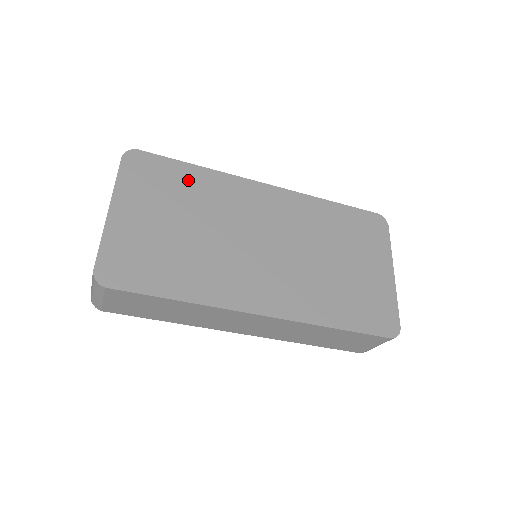
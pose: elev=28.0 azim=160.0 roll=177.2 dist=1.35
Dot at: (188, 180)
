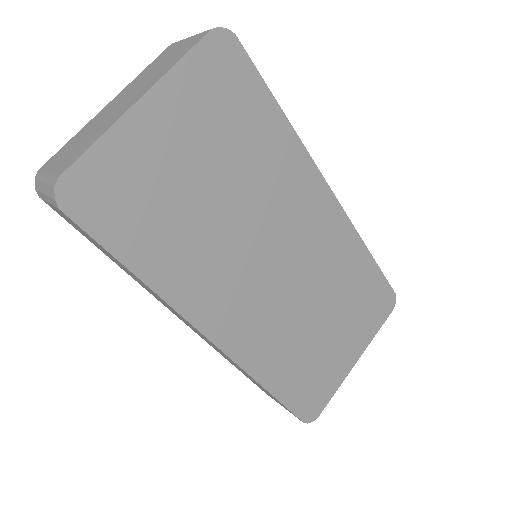
Dot at: (261, 127)
